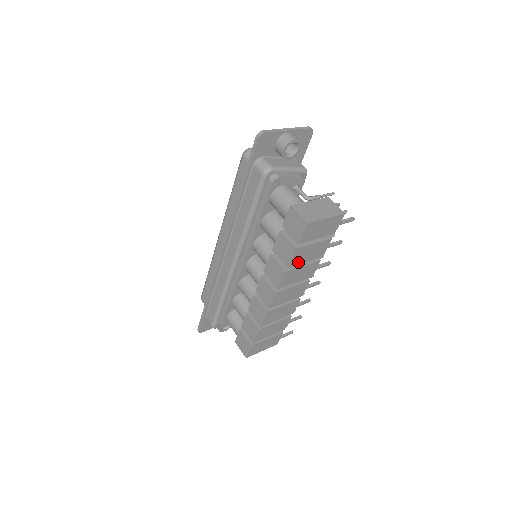
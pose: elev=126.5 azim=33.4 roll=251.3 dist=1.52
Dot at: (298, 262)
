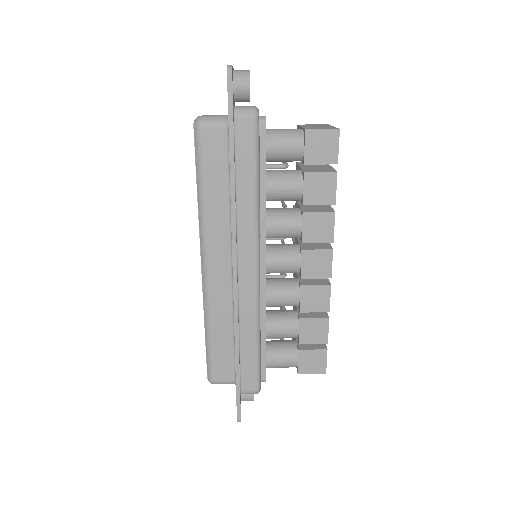
Dot at: occluded
